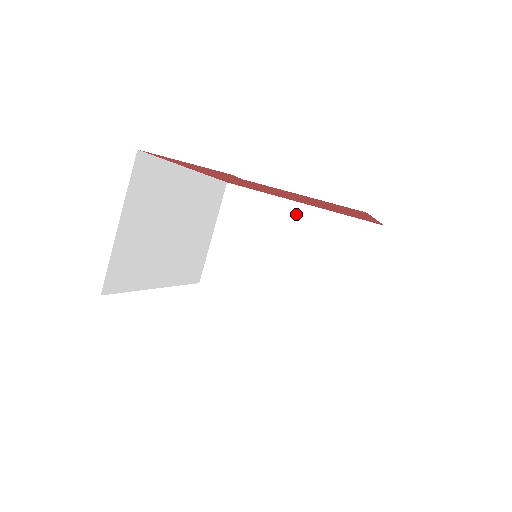
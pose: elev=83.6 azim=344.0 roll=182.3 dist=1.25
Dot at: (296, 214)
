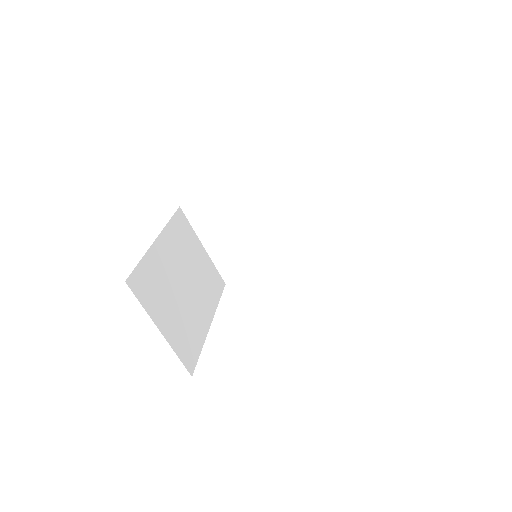
Dot at: (249, 188)
